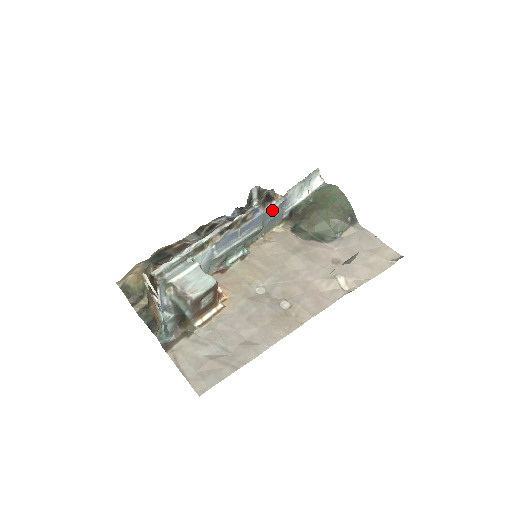
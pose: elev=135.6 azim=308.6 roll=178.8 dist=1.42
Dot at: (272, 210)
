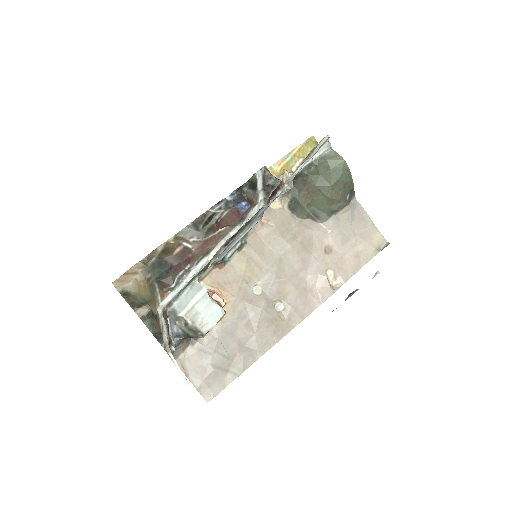
Dot at: (275, 198)
